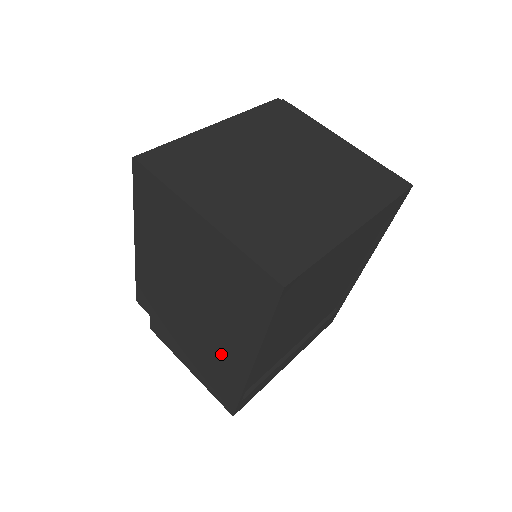
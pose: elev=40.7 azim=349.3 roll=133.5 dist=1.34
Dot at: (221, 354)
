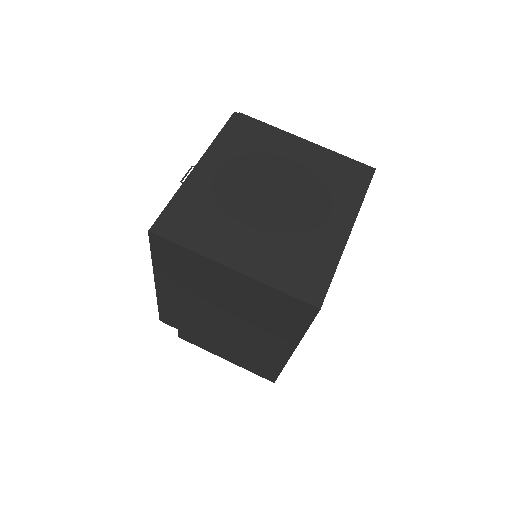
Dot at: (259, 349)
